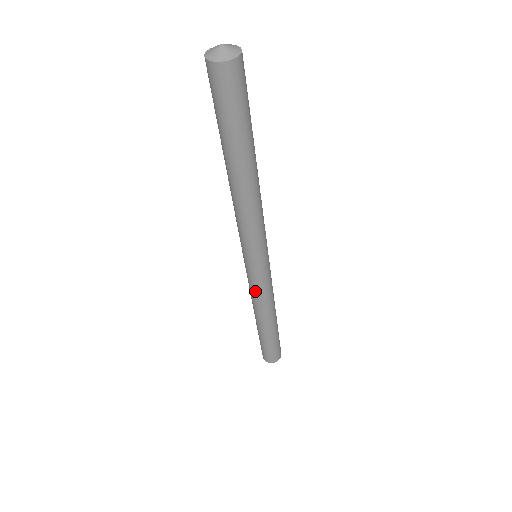
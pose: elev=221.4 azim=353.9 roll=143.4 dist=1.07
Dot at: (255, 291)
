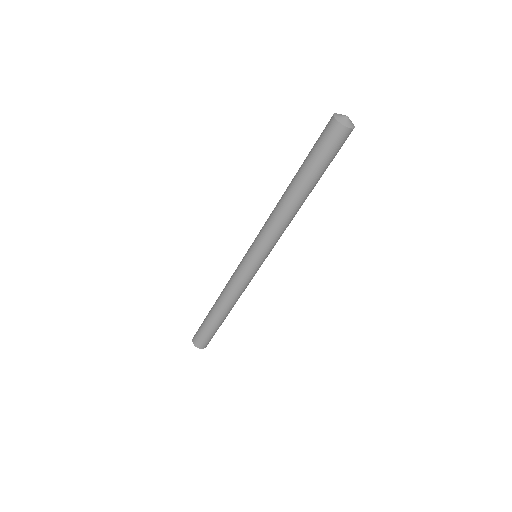
Dot at: (237, 281)
